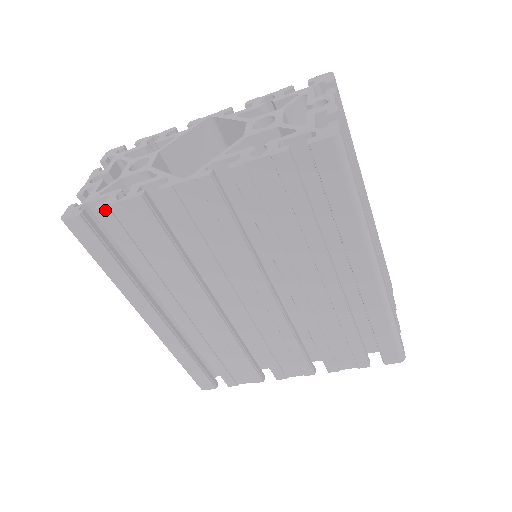
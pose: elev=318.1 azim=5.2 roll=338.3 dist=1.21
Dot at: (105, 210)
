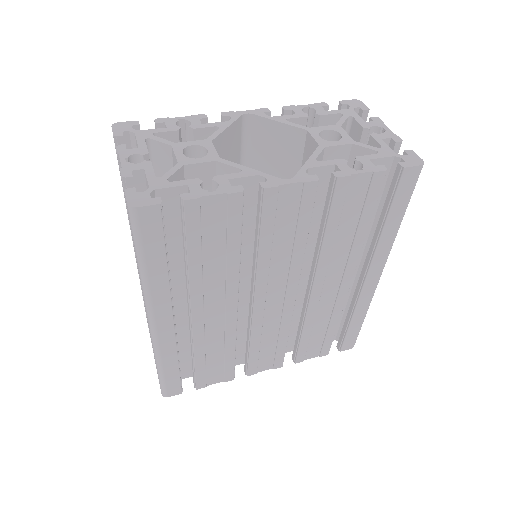
Dot at: (195, 202)
